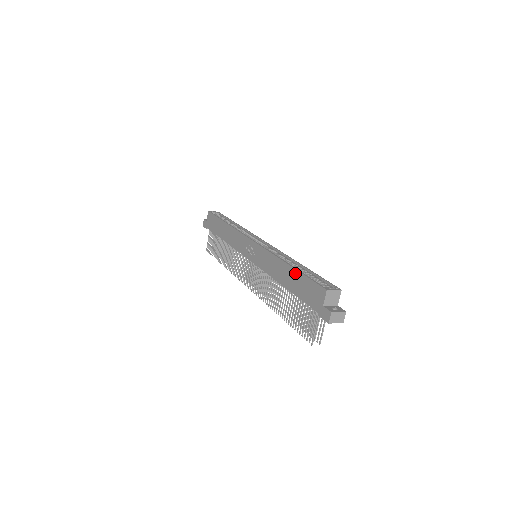
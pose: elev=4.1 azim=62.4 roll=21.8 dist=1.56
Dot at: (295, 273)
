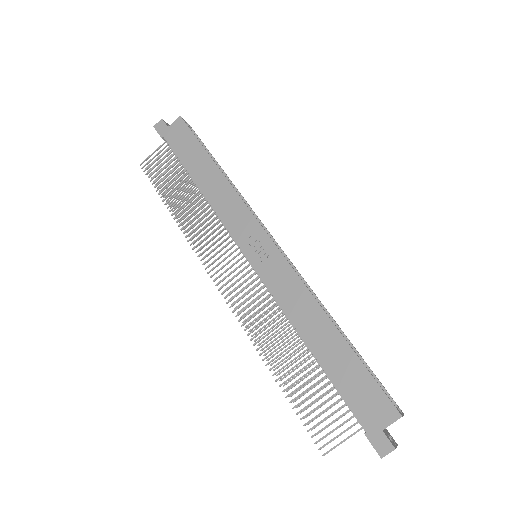
Dot at: (346, 350)
